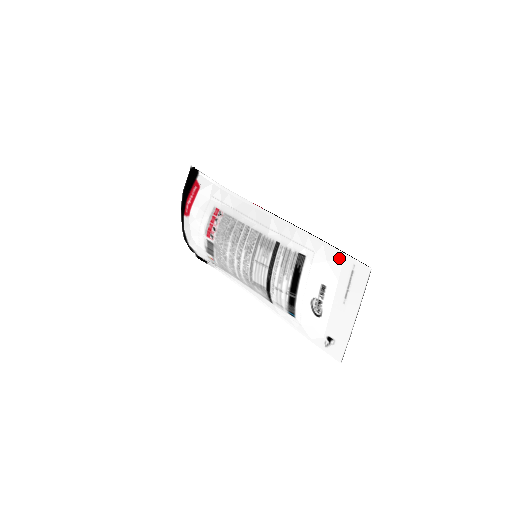
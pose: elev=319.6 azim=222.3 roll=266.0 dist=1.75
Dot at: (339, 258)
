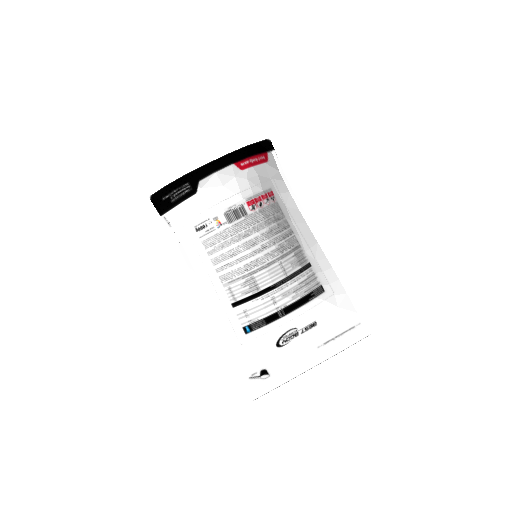
Dot at: (352, 311)
